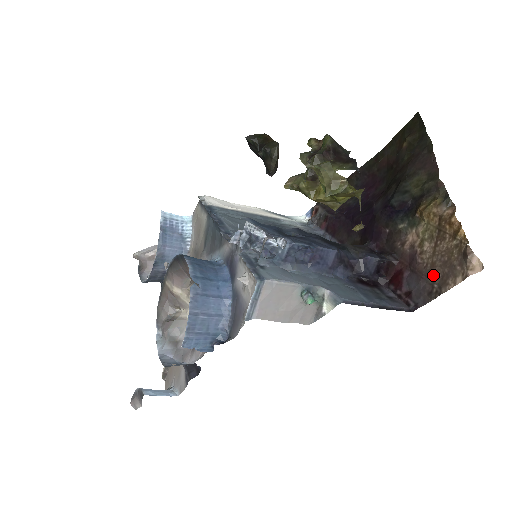
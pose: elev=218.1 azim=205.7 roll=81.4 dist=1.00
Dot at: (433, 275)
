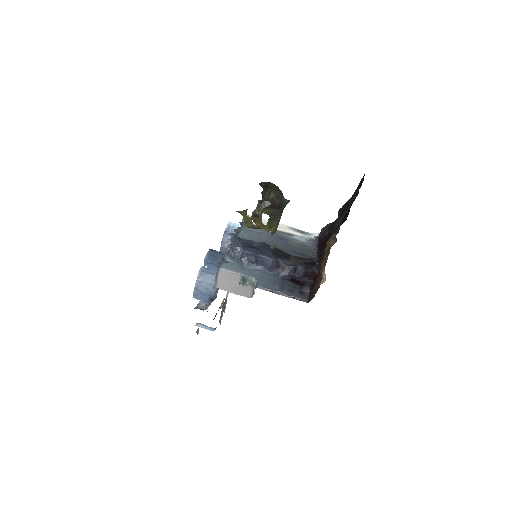
Dot at: (318, 282)
